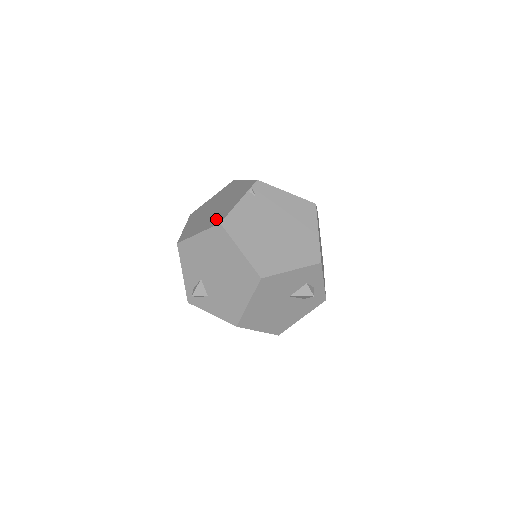
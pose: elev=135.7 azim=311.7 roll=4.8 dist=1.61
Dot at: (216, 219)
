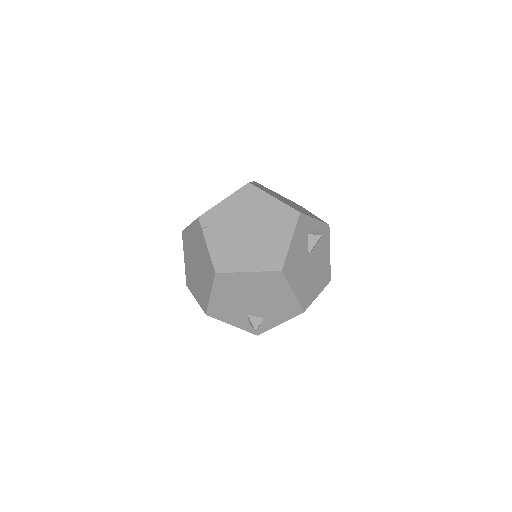
Dot at: (209, 273)
